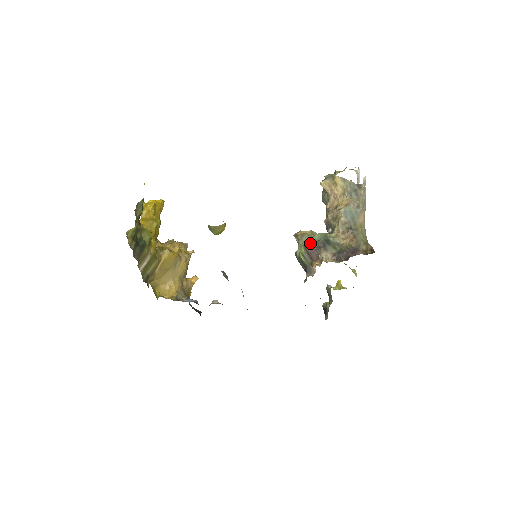
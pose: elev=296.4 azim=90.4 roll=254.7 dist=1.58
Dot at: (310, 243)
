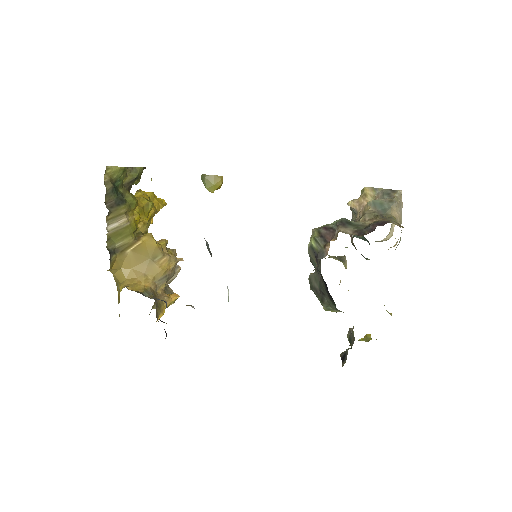
Dot at: (326, 227)
